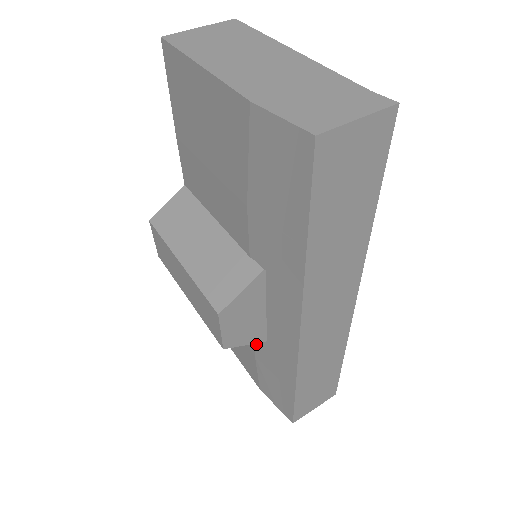
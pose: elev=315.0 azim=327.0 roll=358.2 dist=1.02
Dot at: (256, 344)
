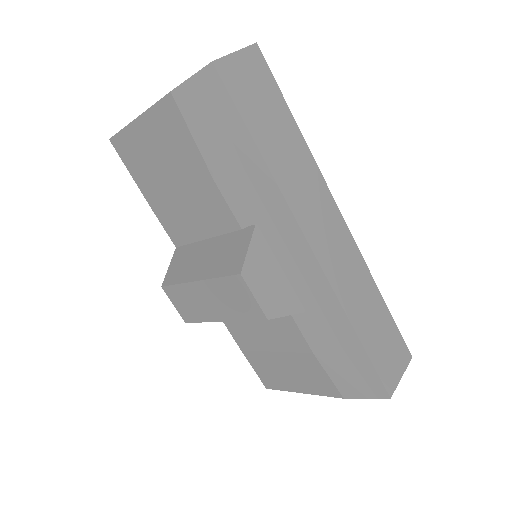
Dot at: (303, 332)
